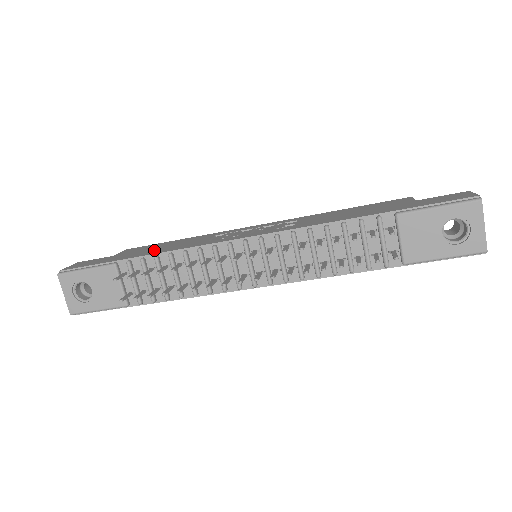
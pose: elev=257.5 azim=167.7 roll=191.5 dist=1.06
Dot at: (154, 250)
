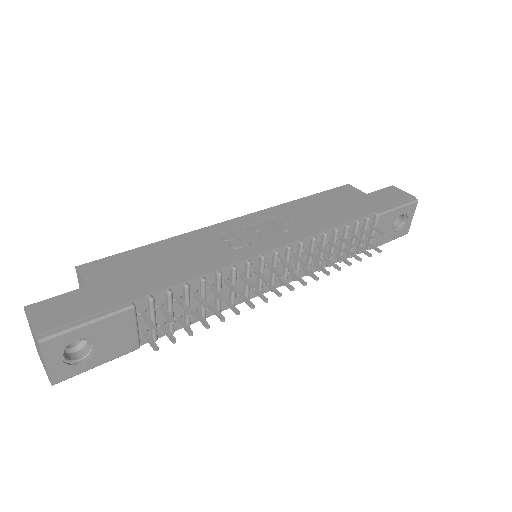
Dot at: (161, 272)
